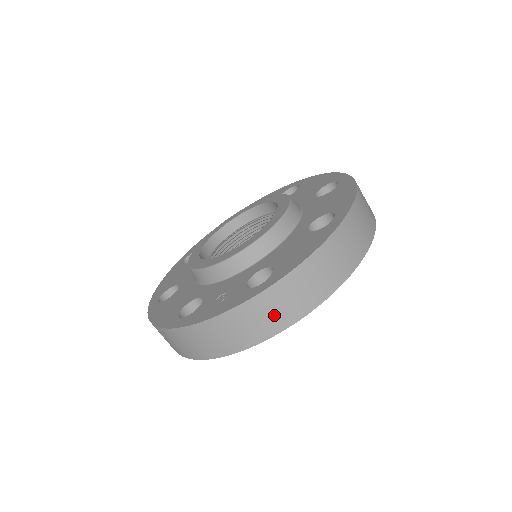
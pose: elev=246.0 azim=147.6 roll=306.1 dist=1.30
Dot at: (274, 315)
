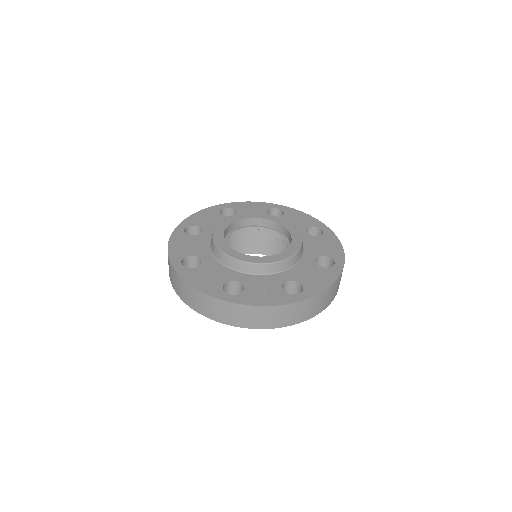
Dot at: (298, 315)
